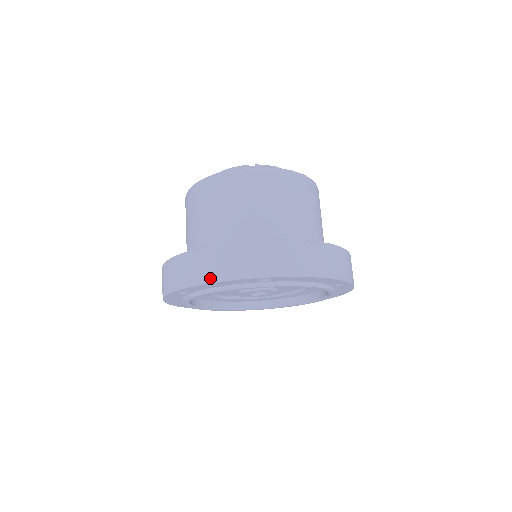
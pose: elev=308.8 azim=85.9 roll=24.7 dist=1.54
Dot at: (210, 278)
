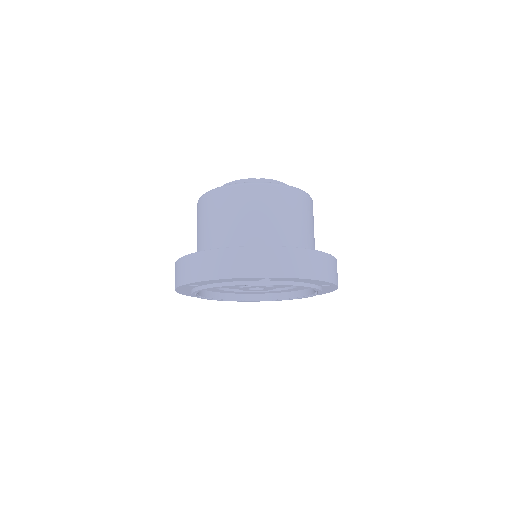
Dot at: (221, 275)
